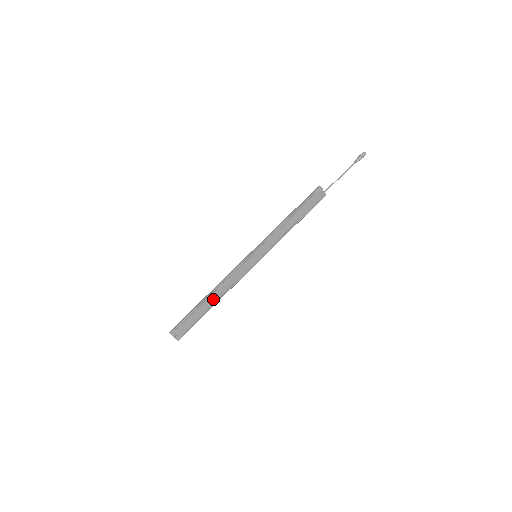
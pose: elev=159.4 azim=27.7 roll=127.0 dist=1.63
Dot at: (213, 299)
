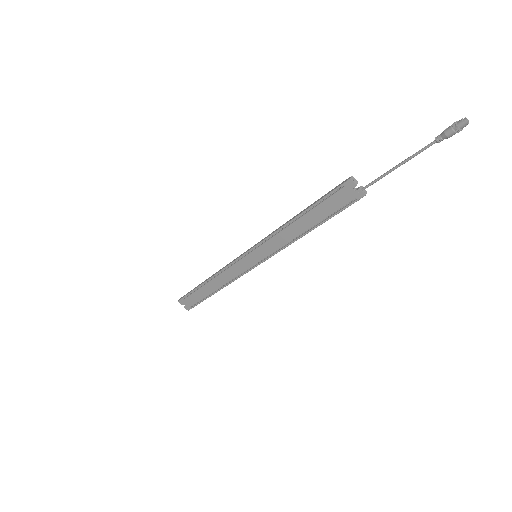
Dot at: (212, 286)
